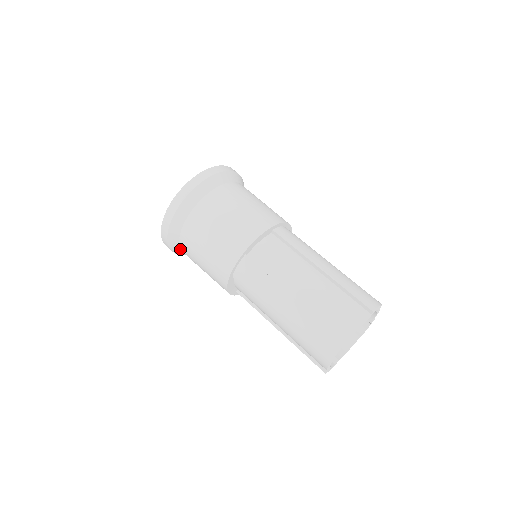
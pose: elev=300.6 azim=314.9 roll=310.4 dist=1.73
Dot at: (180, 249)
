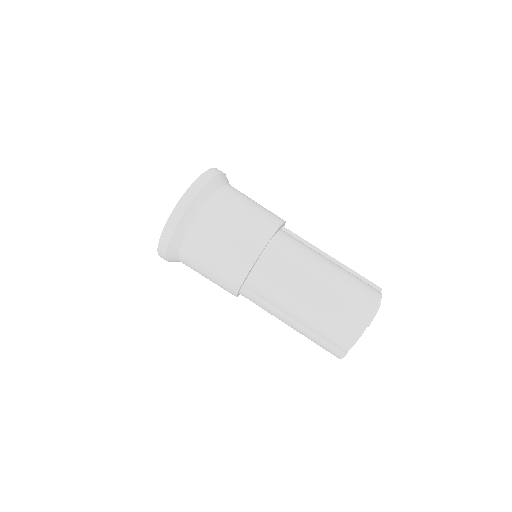
Dot at: occluded
